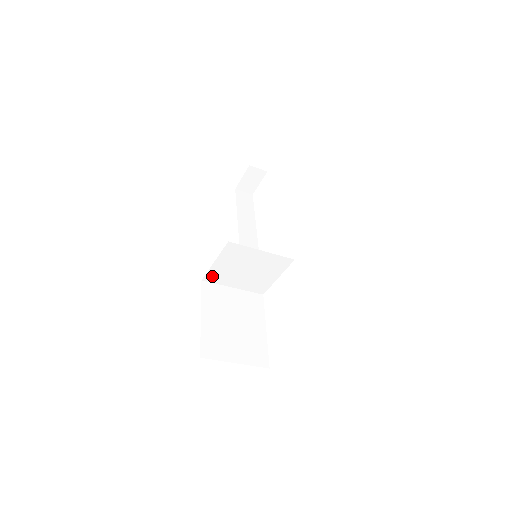
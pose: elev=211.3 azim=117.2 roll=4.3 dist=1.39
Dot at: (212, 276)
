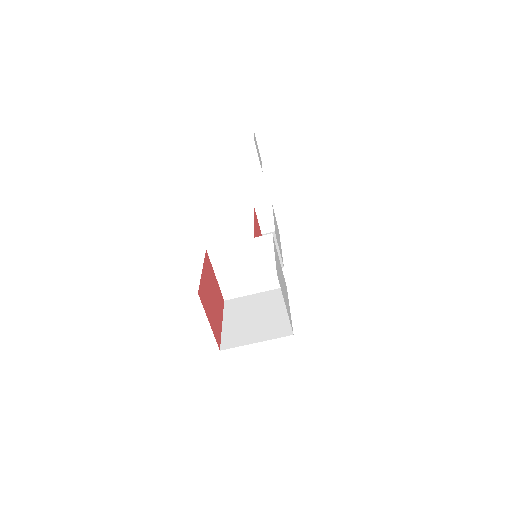
Dot at: (228, 291)
